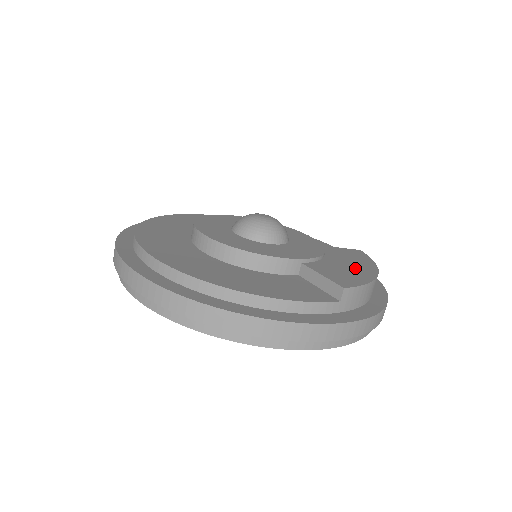
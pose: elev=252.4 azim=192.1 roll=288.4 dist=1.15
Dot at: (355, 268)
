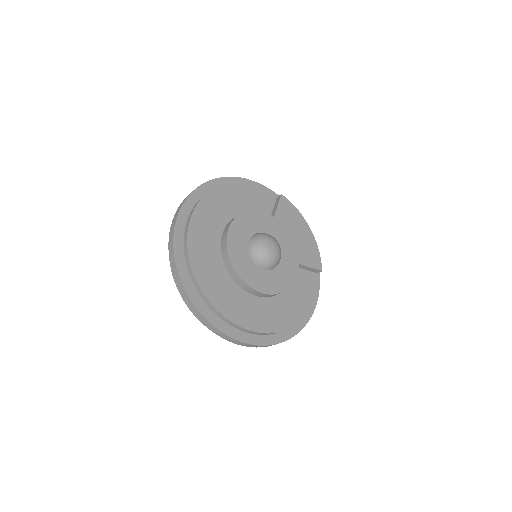
Dot at: (304, 236)
